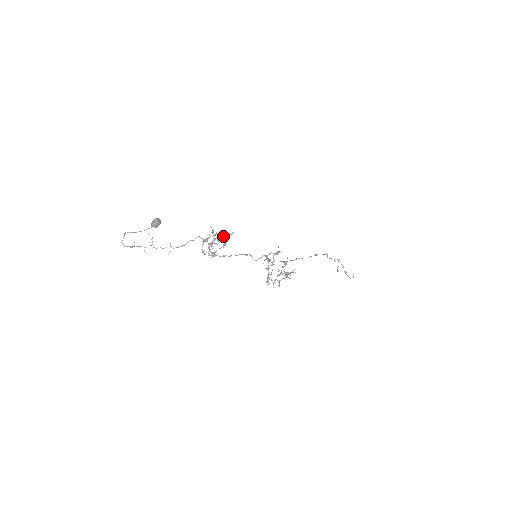
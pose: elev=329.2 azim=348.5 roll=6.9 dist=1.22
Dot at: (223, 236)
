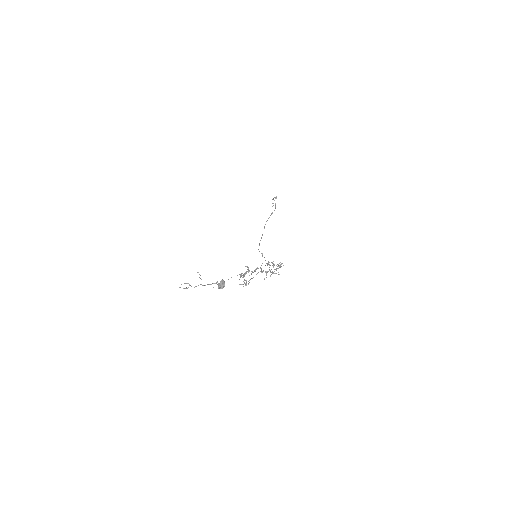
Dot at: (254, 270)
